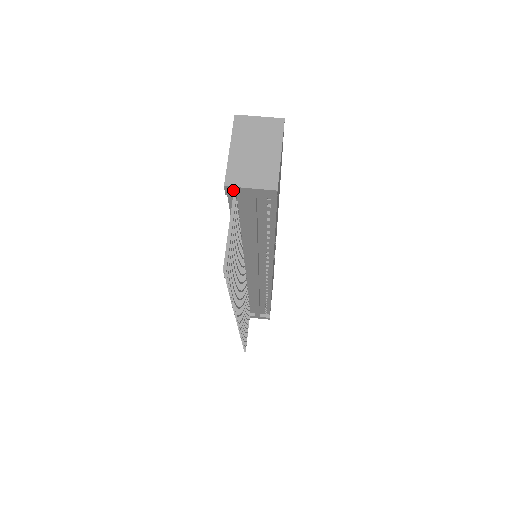
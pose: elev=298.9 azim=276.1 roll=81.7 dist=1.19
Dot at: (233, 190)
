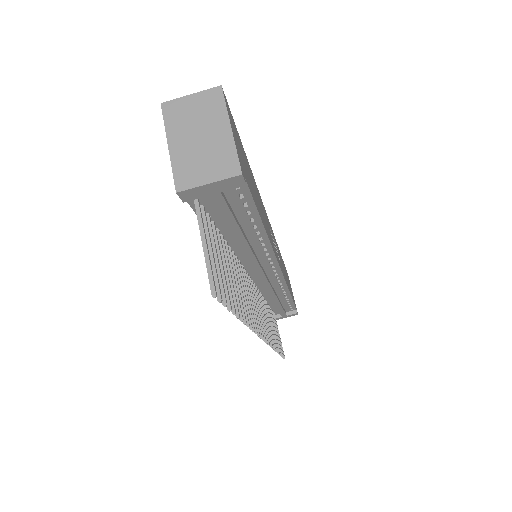
Dot at: (189, 194)
